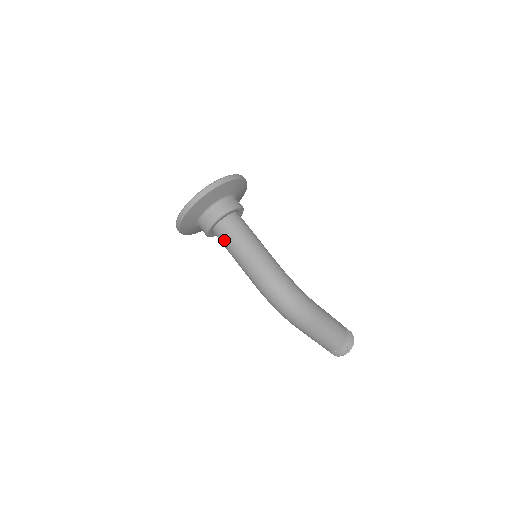
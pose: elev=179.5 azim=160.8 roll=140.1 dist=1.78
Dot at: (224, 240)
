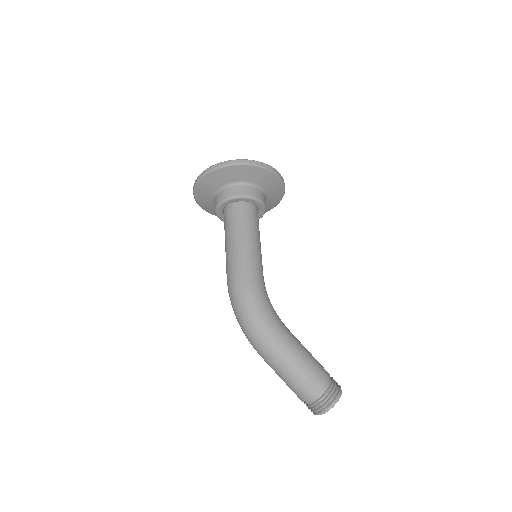
Dot at: (224, 229)
